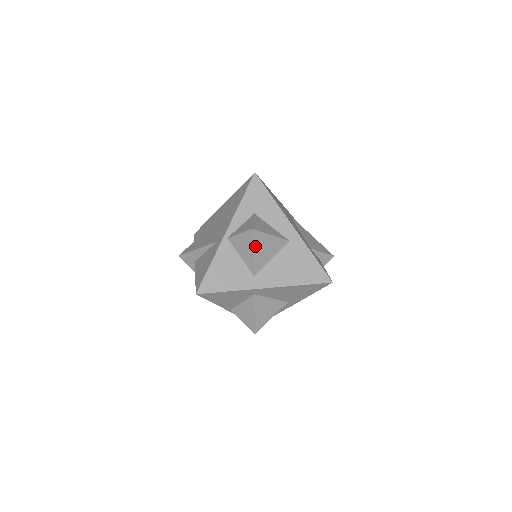
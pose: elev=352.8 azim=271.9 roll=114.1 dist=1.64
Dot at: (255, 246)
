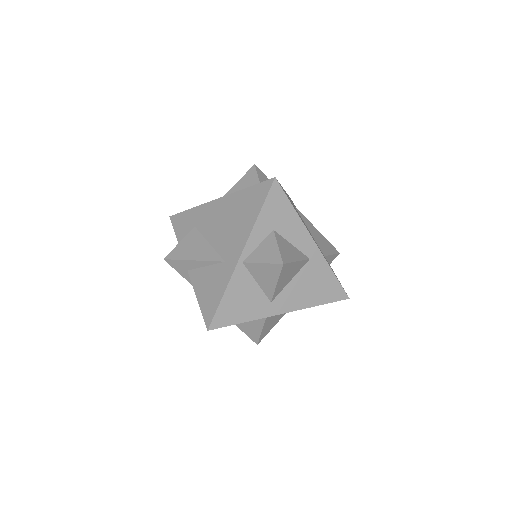
Dot at: (280, 277)
